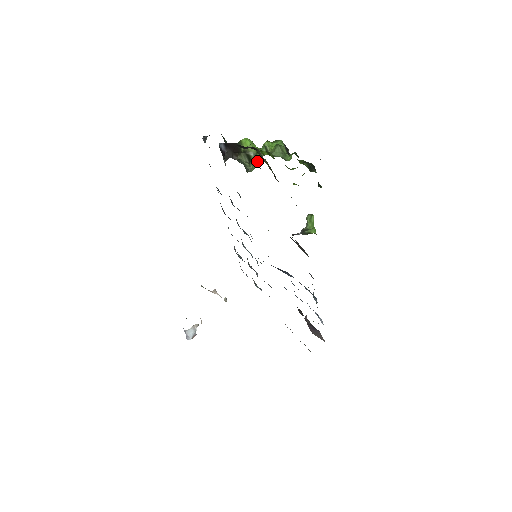
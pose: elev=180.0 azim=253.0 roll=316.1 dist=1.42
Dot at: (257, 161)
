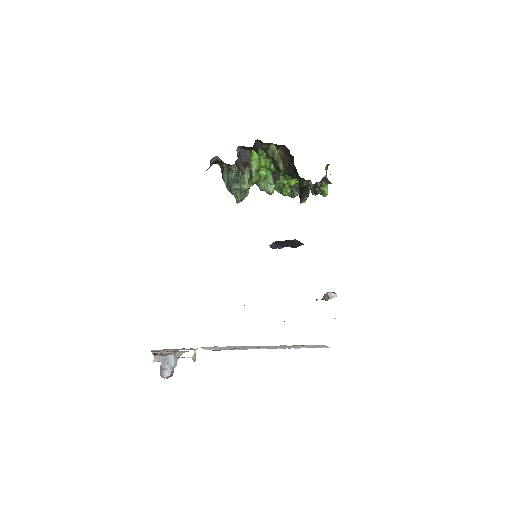
Dot at: (247, 193)
